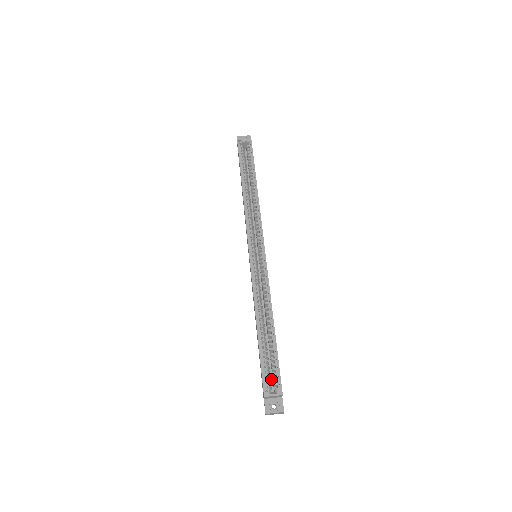
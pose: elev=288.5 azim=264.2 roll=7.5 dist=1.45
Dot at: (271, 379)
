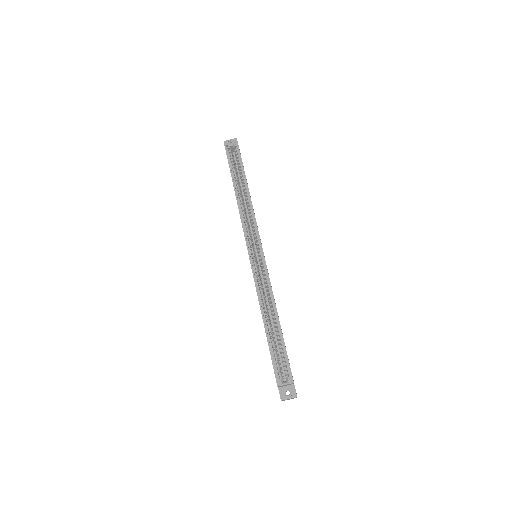
Dot at: (282, 369)
